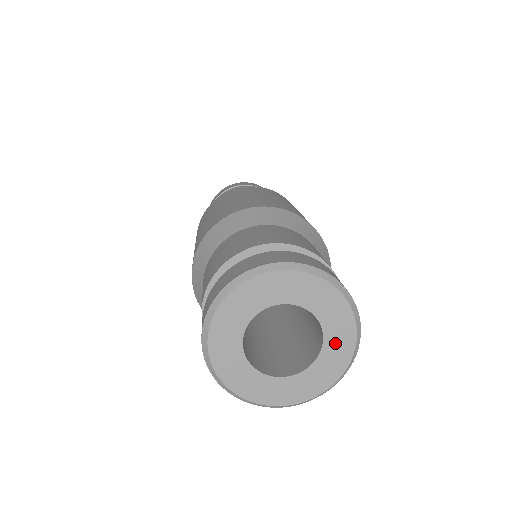
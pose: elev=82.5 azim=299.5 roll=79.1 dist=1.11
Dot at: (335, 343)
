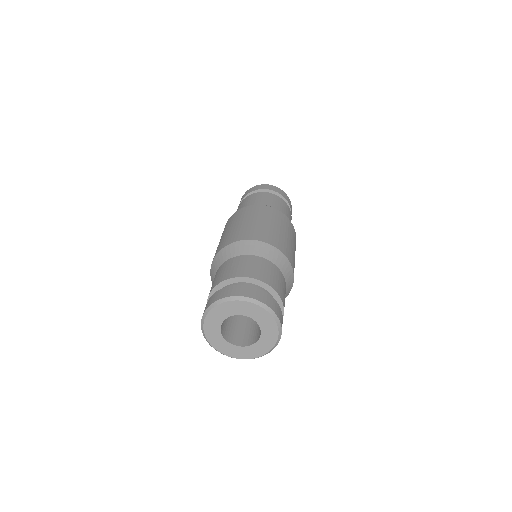
Dot at: (267, 334)
